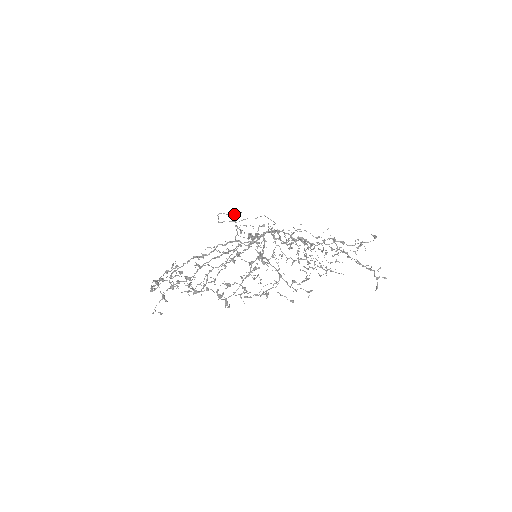
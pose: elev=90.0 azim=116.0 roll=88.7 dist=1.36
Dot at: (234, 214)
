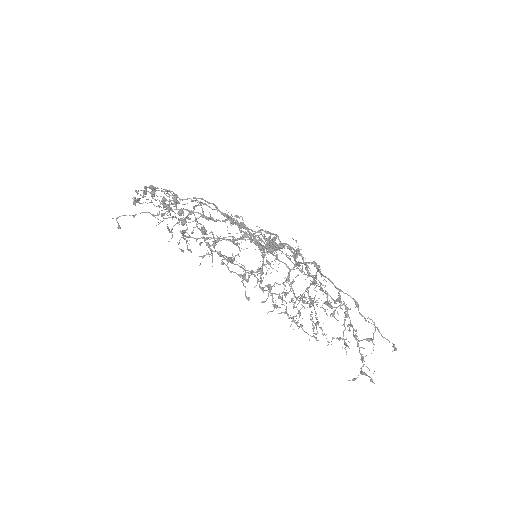
Dot at: occluded
